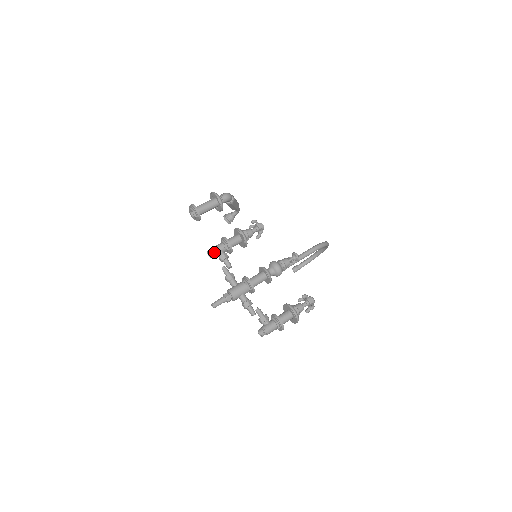
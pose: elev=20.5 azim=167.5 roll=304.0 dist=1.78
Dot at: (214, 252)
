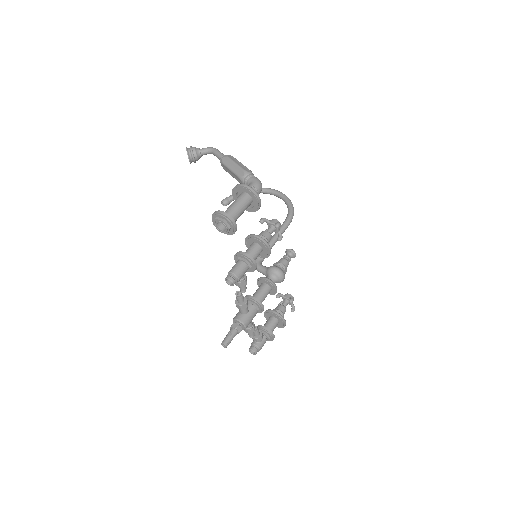
Dot at: (238, 280)
